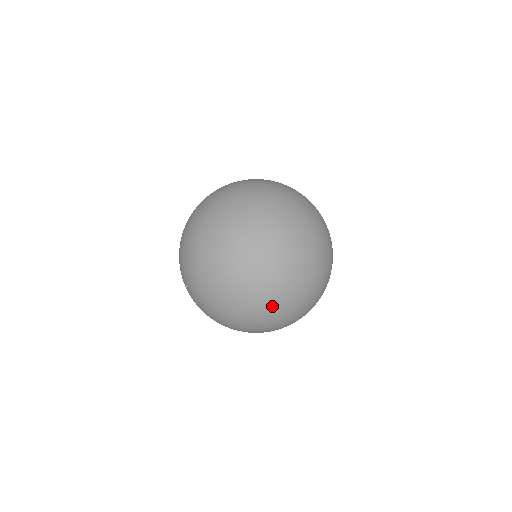
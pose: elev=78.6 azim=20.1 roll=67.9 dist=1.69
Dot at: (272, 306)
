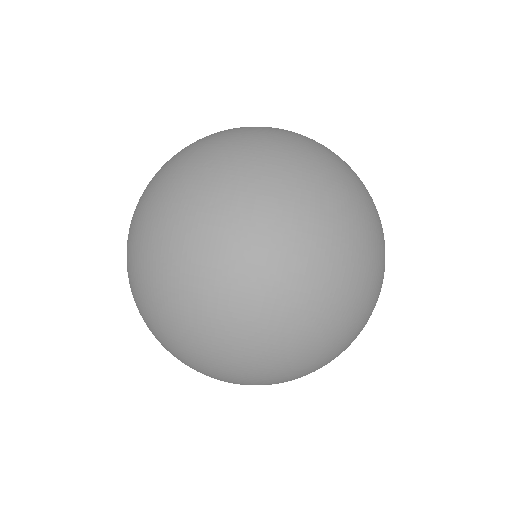
Dot at: (331, 316)
